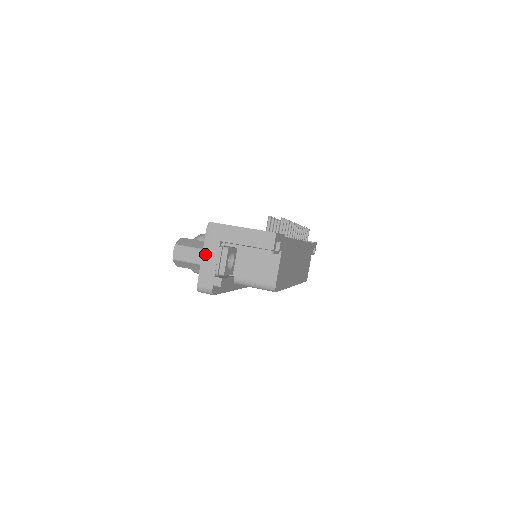
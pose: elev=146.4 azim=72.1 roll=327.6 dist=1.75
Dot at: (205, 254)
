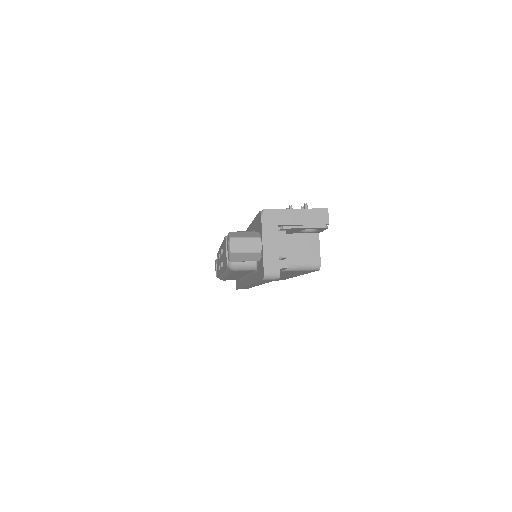
Dot at: (265, 240)
